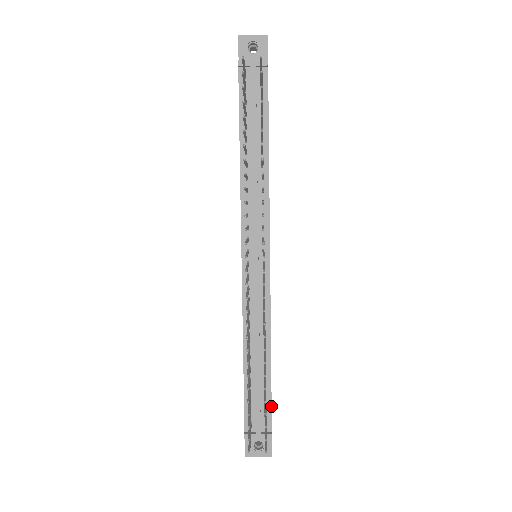
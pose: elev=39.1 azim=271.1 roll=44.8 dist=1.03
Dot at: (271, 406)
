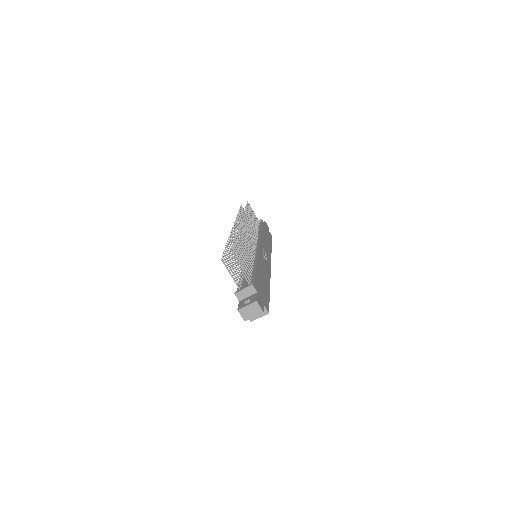
Dot at: (255, 278)
